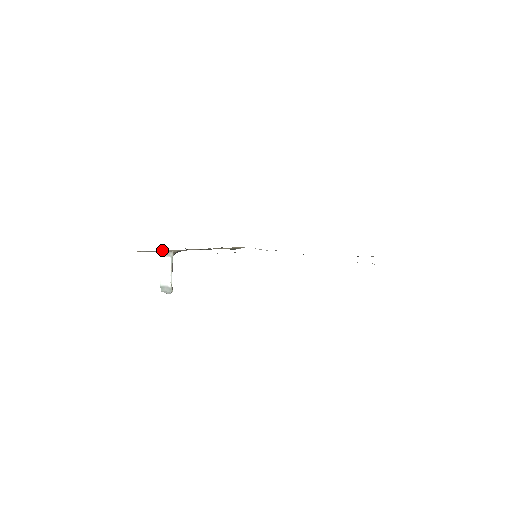
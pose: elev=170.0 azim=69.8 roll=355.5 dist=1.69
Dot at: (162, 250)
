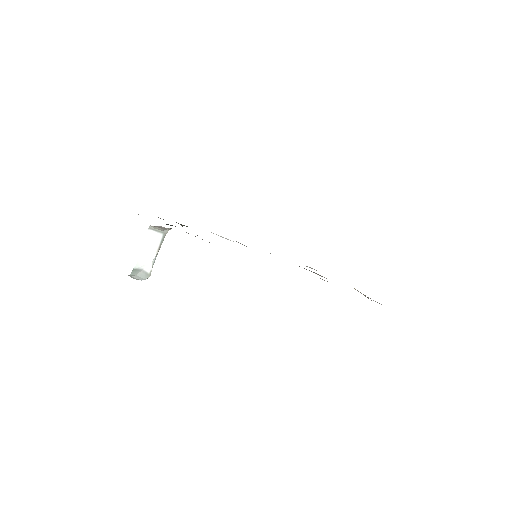
Dot at: occluded
